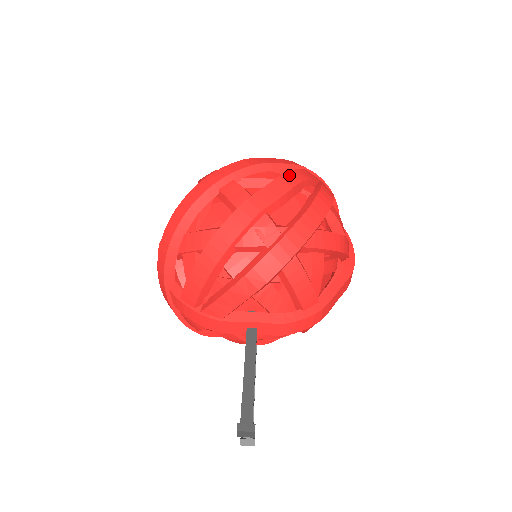
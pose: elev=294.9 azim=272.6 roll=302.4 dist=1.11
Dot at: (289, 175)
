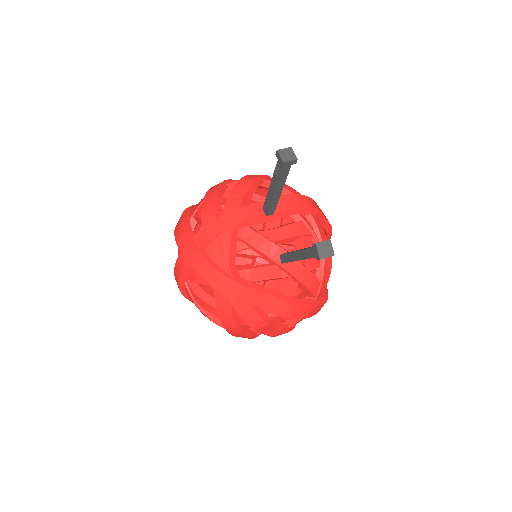
Dot at: occluded
